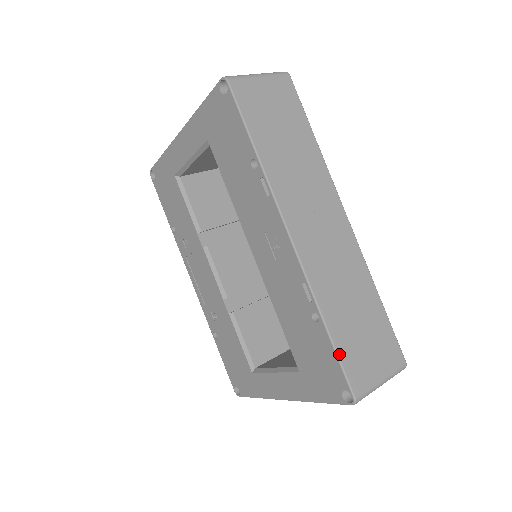
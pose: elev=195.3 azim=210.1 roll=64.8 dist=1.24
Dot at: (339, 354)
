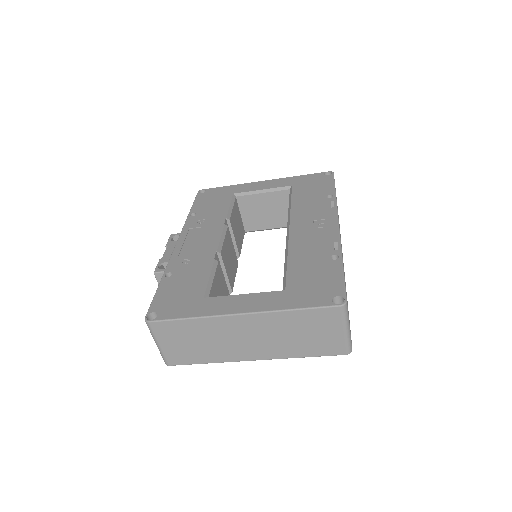
Dot at: occluded
